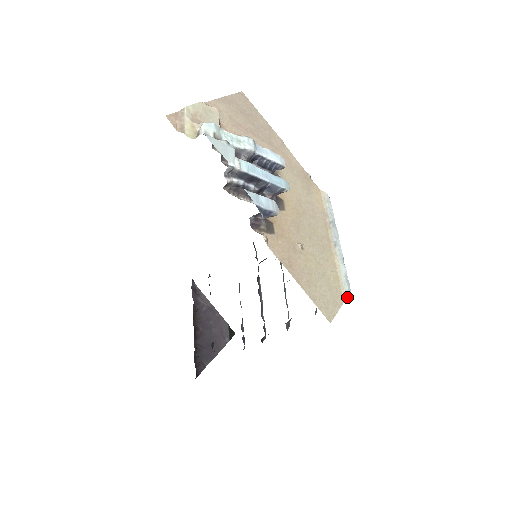
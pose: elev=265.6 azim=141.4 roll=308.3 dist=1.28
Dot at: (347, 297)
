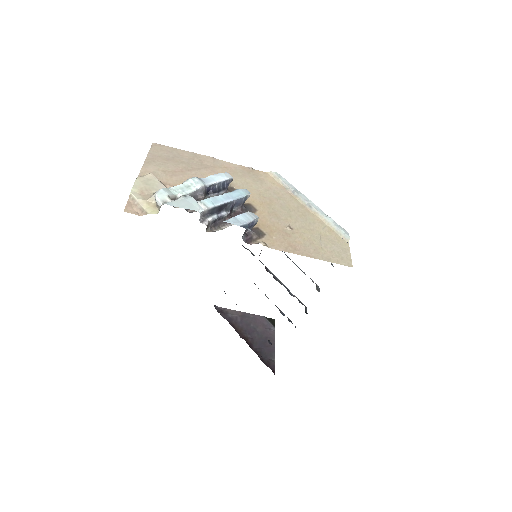
Dot at: (348, 239)
